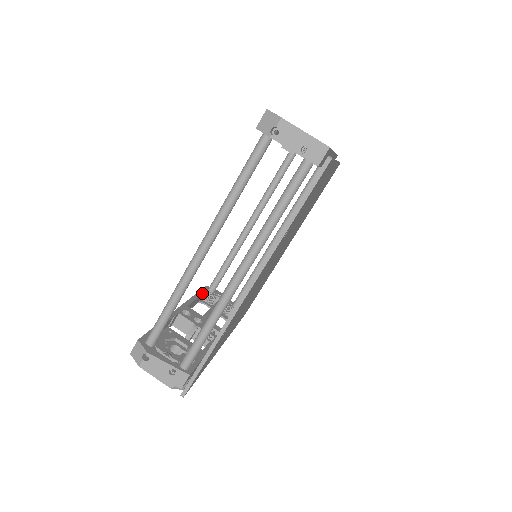
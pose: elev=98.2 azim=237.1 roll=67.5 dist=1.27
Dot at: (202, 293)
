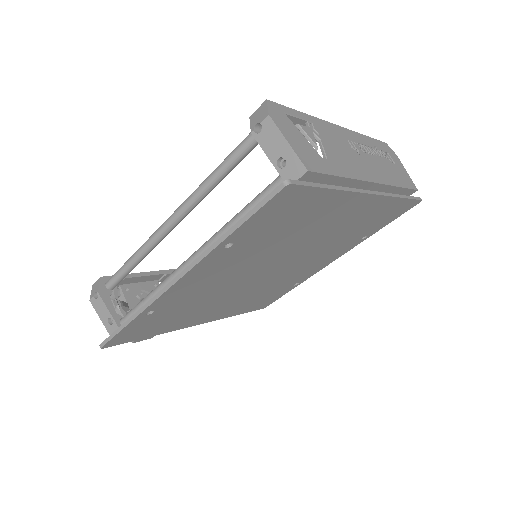
Dot at: occluded
